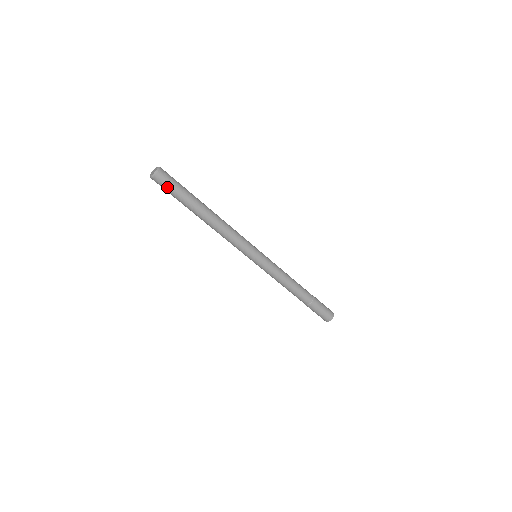
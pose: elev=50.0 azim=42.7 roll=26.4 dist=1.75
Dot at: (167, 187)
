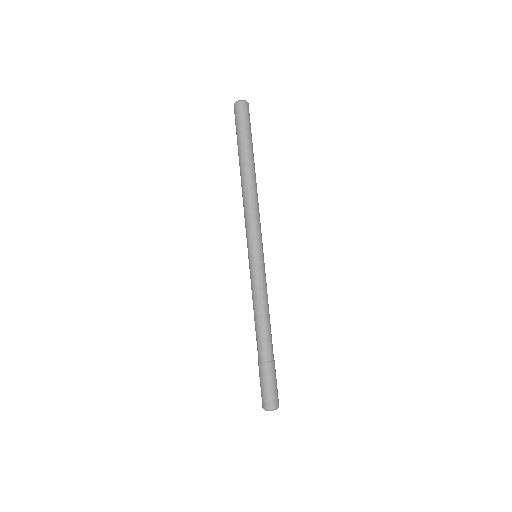
Dot at: (248, 119)
